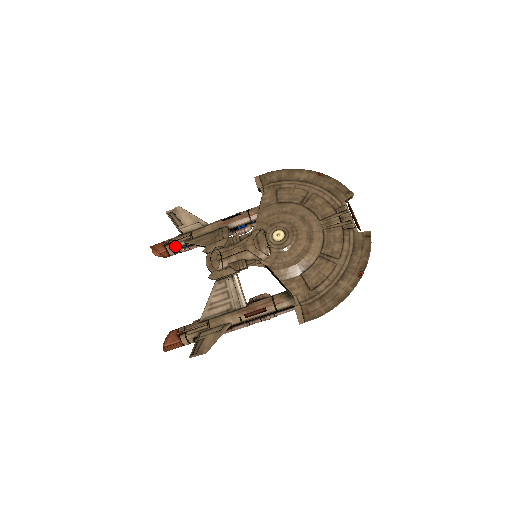
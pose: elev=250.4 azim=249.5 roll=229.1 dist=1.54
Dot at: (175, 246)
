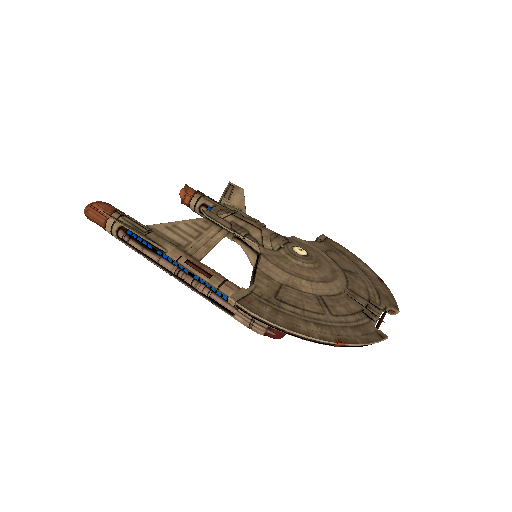
Dot at: (203, 200)
